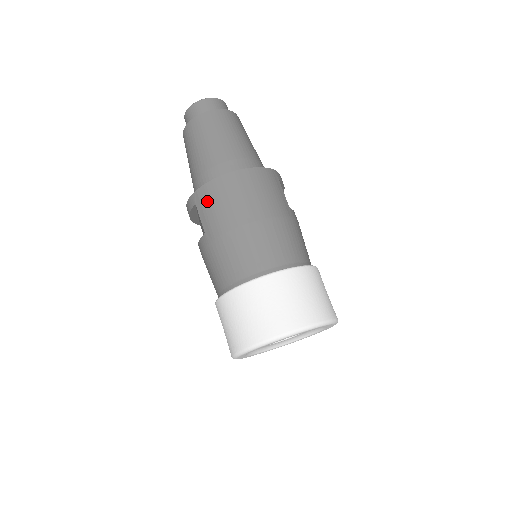
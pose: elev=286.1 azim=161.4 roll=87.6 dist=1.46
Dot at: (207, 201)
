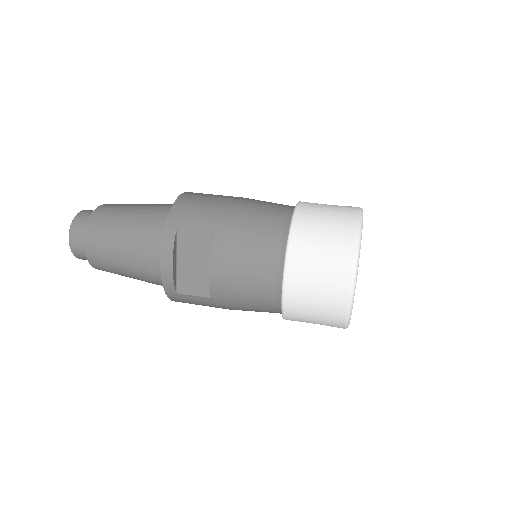
Dot at: (188, 213)
